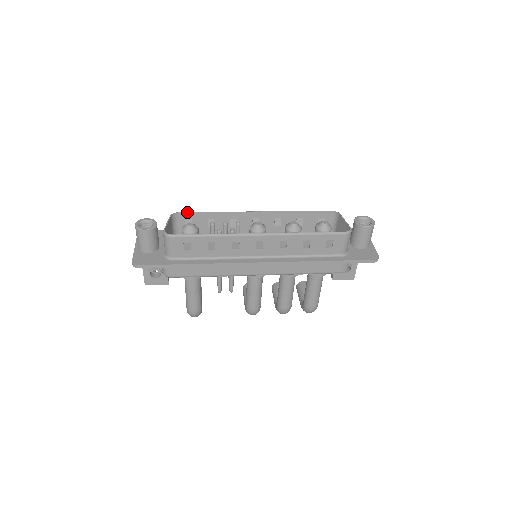
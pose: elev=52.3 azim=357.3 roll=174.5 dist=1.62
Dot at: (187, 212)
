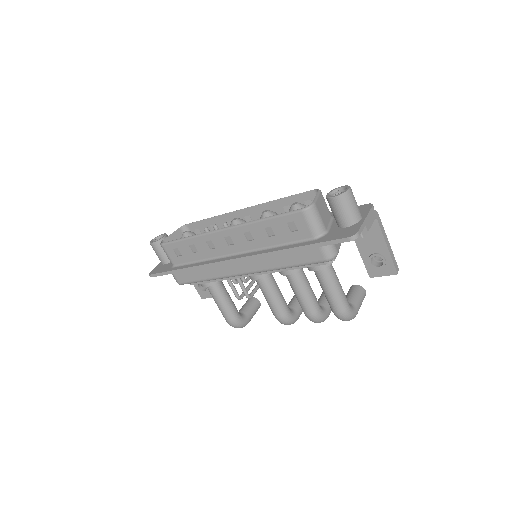
Dot at: (193, 222)
